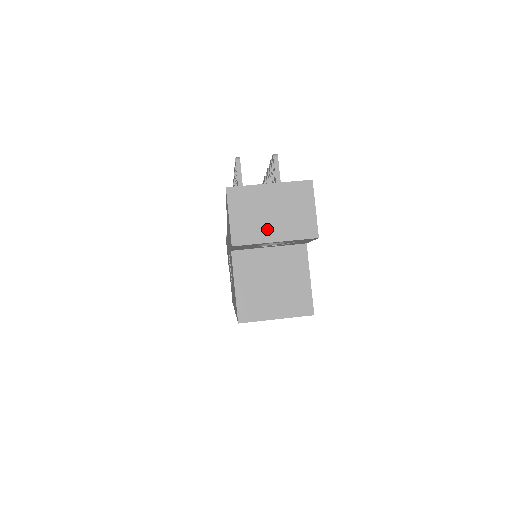
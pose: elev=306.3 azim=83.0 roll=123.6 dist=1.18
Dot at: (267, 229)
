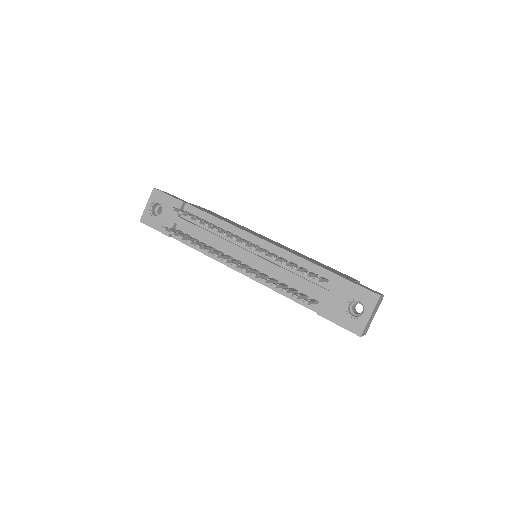
Dot at: (372, 319)
